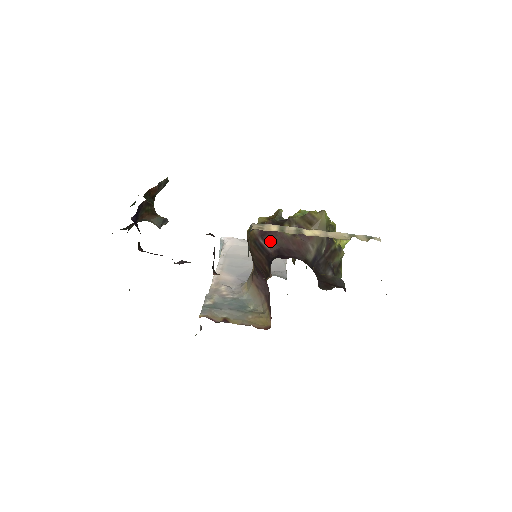
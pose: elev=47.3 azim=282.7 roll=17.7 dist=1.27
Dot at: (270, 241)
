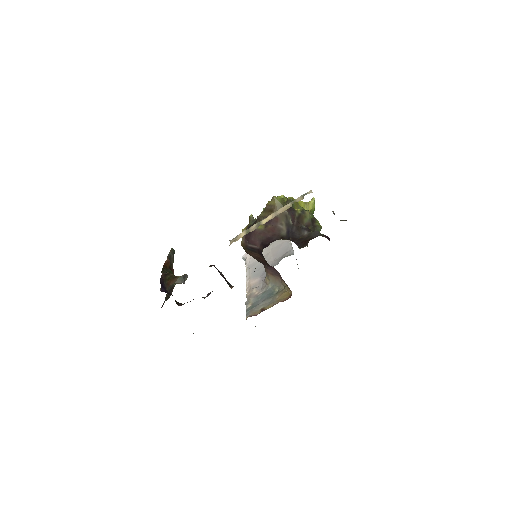
Dot at: (254, 241)
